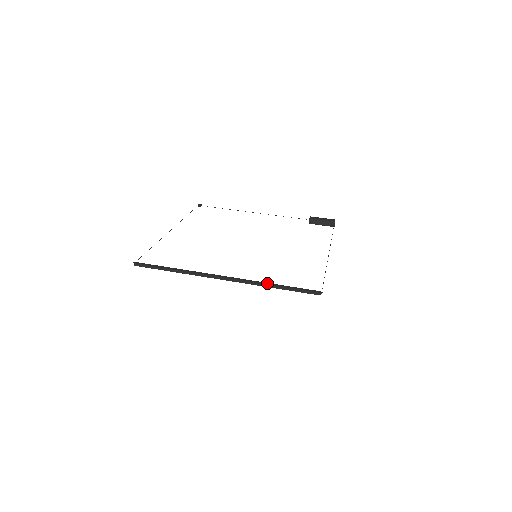
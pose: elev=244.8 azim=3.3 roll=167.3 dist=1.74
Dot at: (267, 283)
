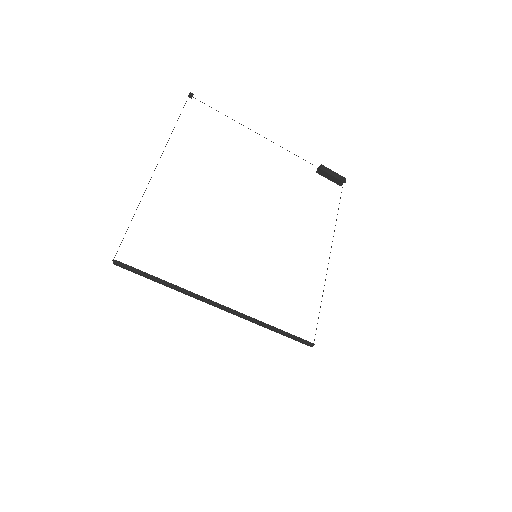
Dot at: (265, 324)
